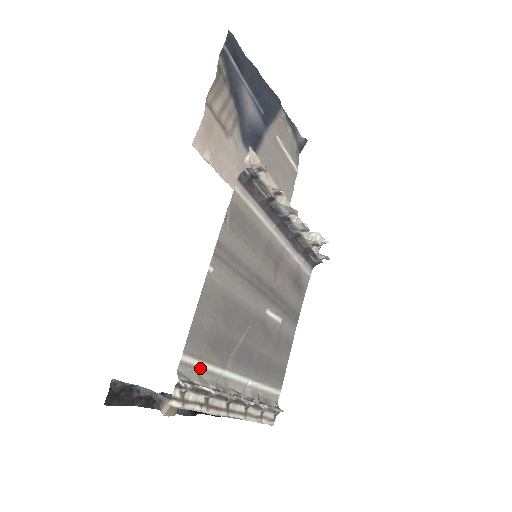
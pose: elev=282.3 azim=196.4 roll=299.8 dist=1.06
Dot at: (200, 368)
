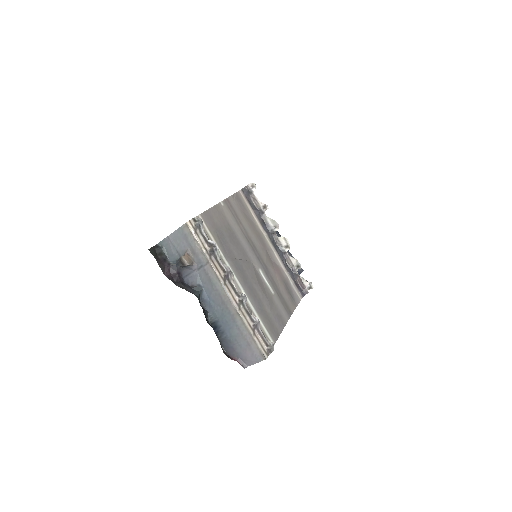
Dot at: (209, 235)
